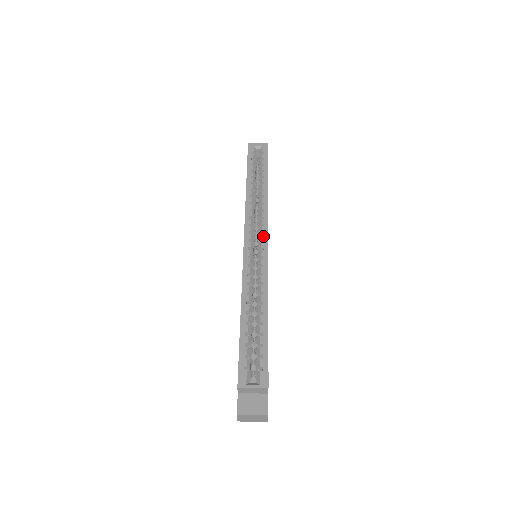
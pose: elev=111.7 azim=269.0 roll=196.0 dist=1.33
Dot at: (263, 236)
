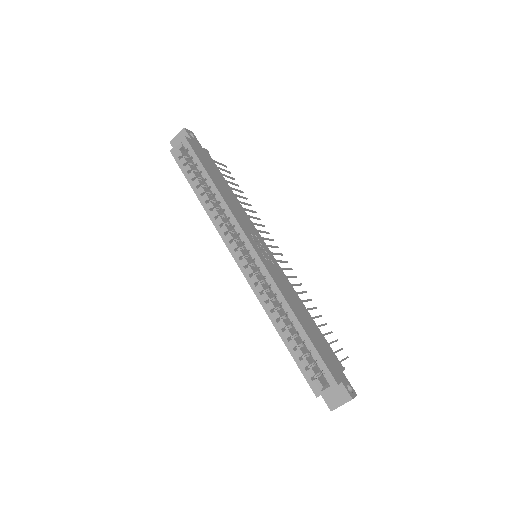
Dot at: (246, 246)
